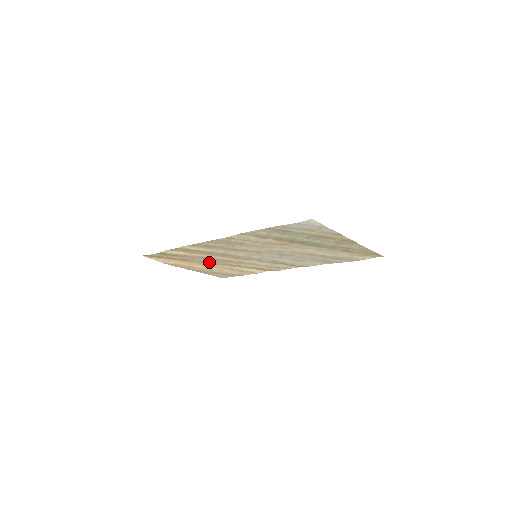
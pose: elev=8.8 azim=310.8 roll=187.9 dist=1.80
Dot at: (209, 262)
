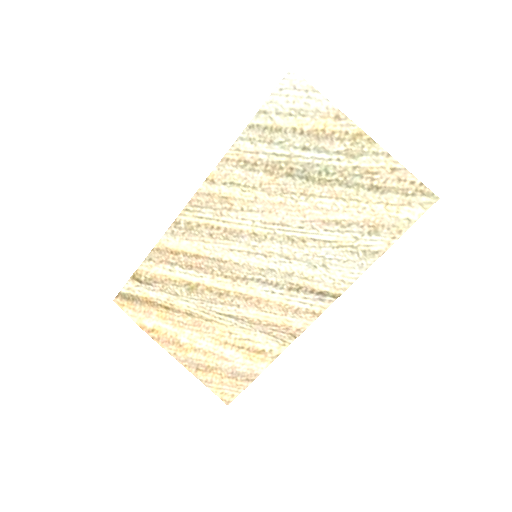
Dot at: (199, 310)
